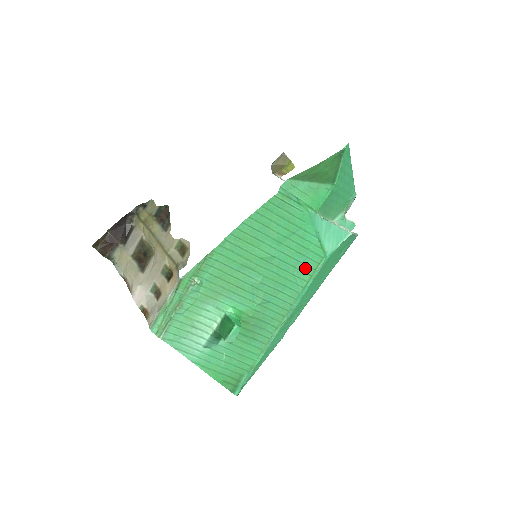
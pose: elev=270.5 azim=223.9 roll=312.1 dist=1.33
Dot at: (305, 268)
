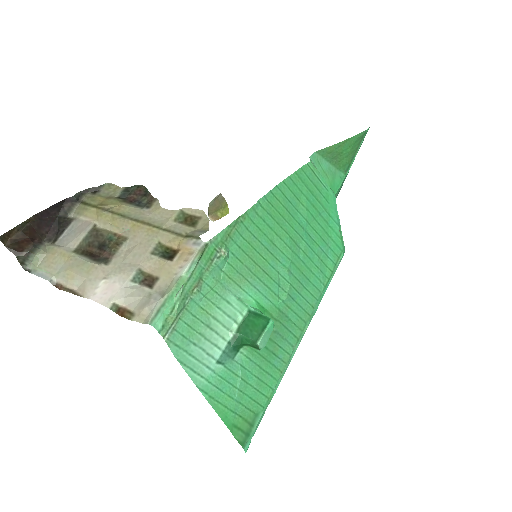
Dot at: (327, 261)
